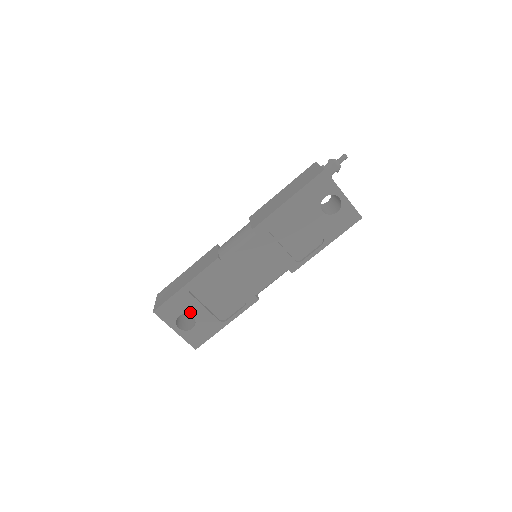
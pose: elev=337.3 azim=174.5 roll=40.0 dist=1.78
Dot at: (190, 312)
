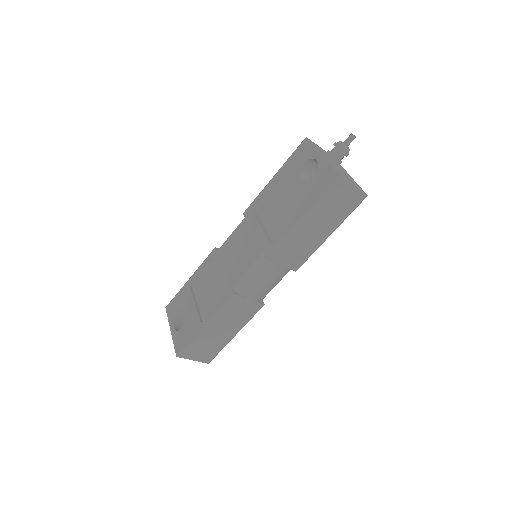
Dot at: (185, 309)
